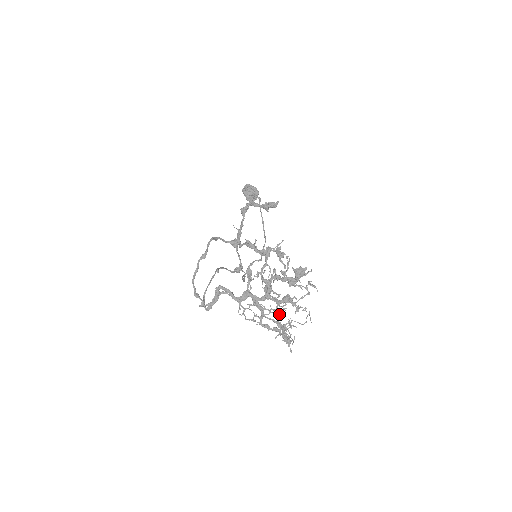
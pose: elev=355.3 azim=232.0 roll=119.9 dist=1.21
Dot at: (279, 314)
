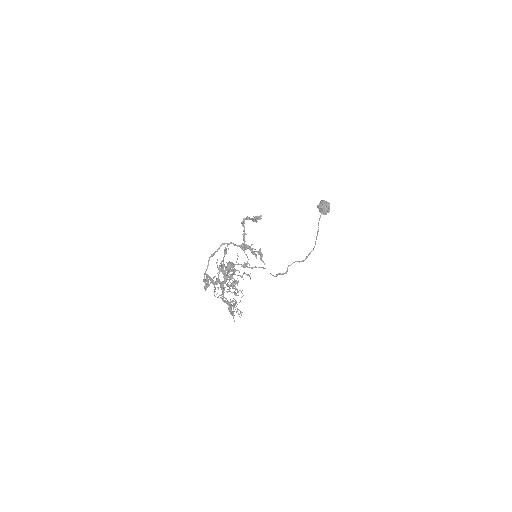
Dot at: (235, 295)
